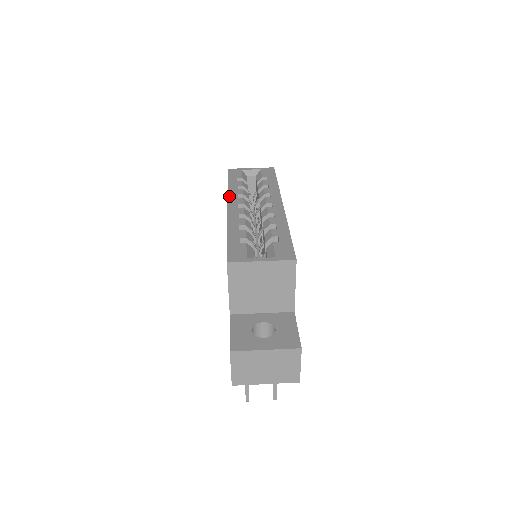
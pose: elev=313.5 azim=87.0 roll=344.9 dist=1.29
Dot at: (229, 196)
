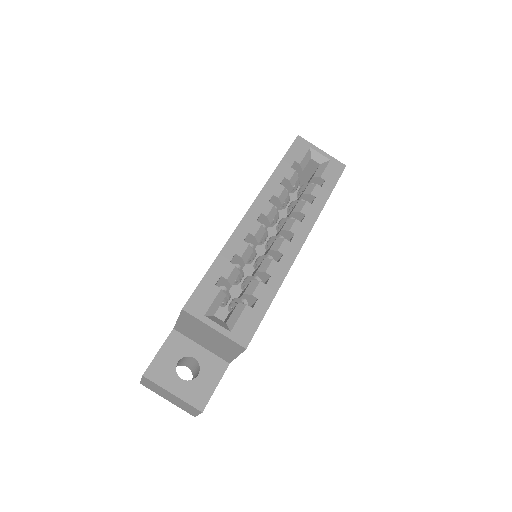
Dot at: (262, 192)
